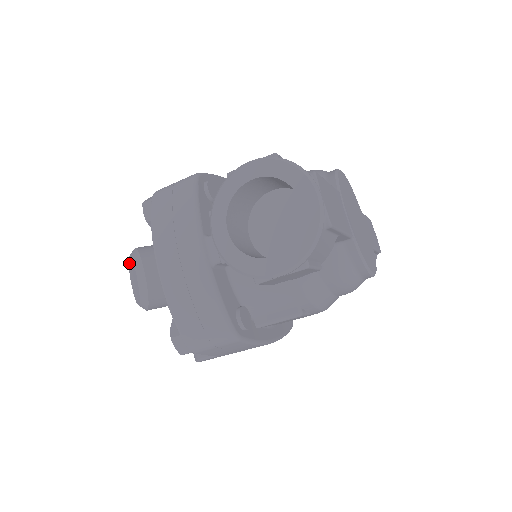
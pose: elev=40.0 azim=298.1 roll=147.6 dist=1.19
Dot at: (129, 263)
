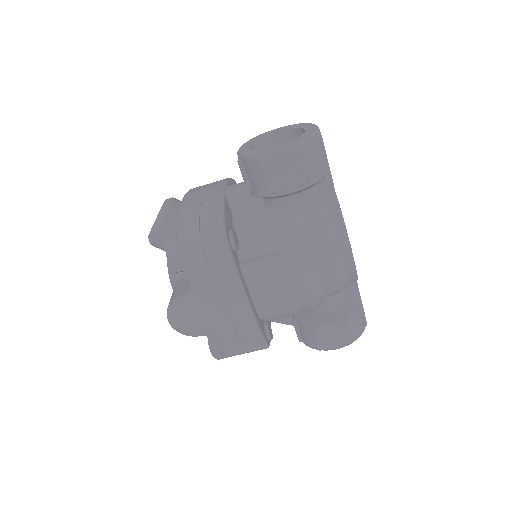
Dot at: occluded
